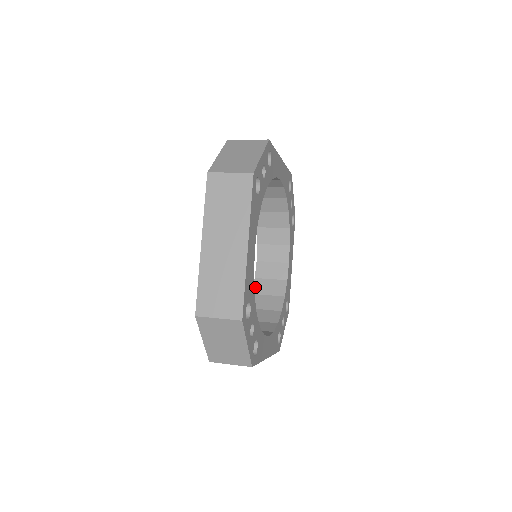
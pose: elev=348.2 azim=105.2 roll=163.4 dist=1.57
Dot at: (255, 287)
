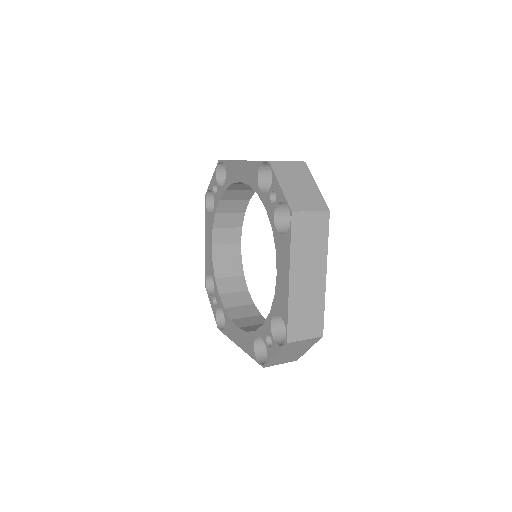
Dot at: (216, 271)
